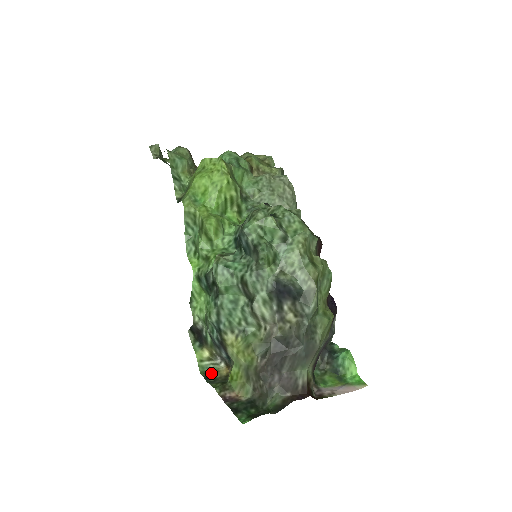
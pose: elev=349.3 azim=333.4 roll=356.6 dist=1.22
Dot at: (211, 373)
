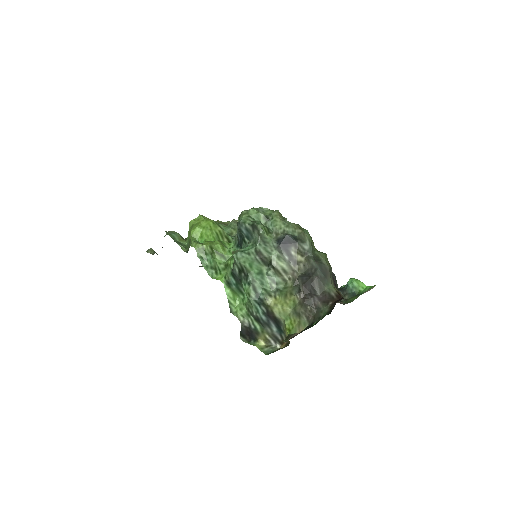
Dot at: (274, 351)
